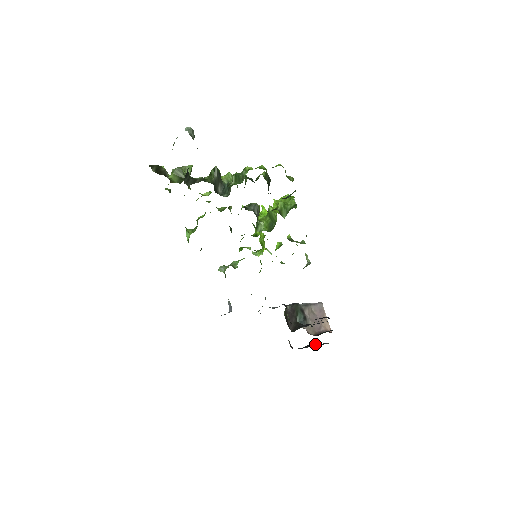
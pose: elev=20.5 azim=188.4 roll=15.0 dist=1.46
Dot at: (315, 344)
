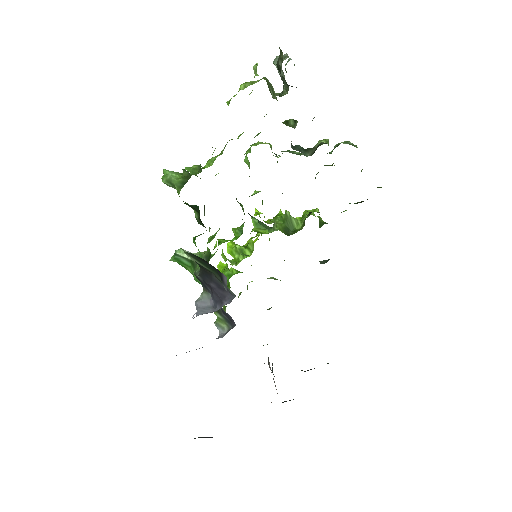
Dot at: occluded
